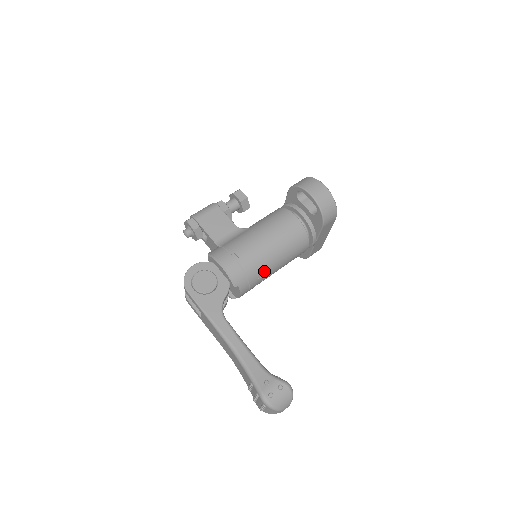
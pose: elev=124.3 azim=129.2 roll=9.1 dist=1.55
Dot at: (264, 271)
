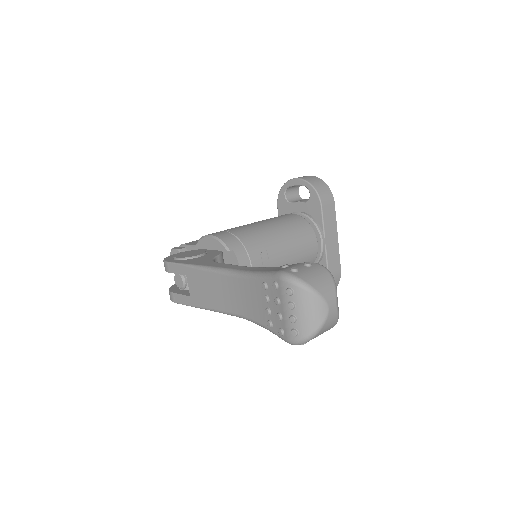
Dot at: (265, 245)
